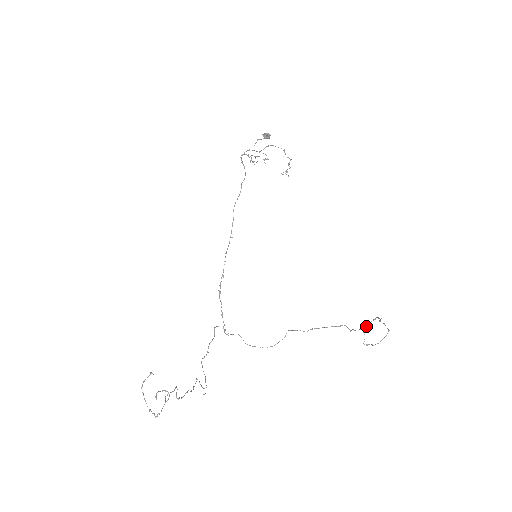
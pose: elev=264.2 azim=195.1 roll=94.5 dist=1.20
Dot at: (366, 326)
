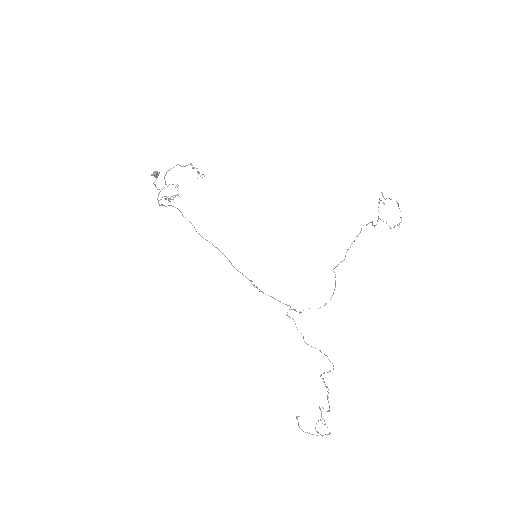
Dot at: occluded
